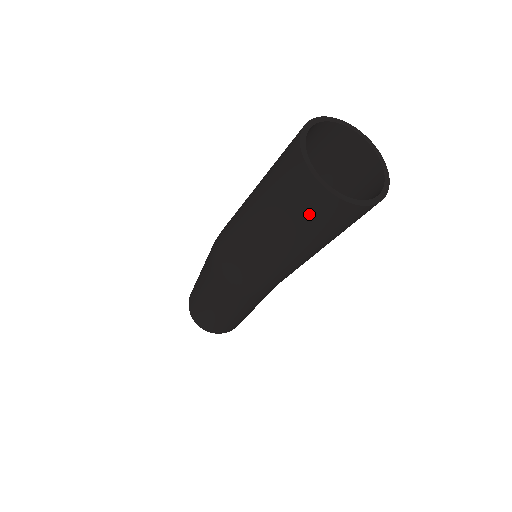
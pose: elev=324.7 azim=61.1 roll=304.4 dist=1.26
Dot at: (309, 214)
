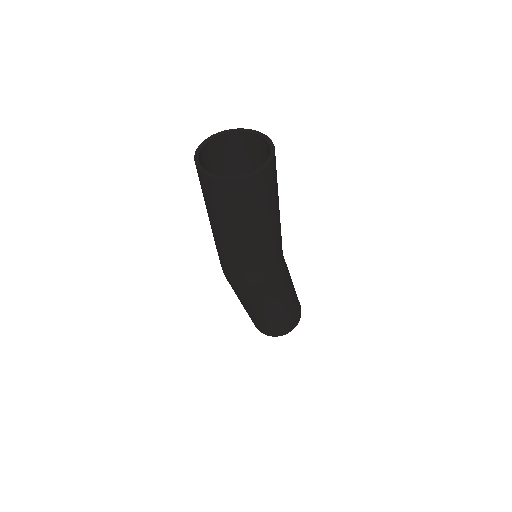
Dot at: (233, 202)
